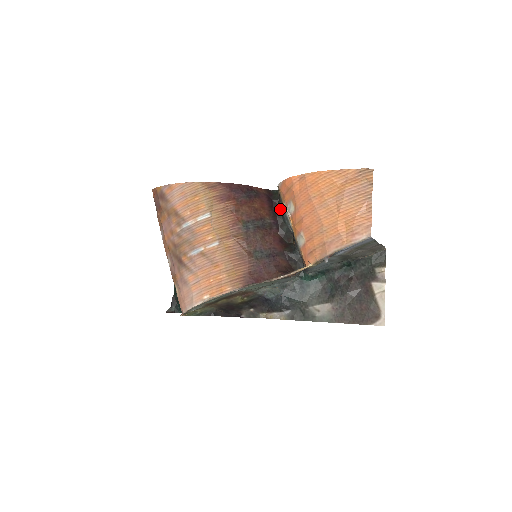
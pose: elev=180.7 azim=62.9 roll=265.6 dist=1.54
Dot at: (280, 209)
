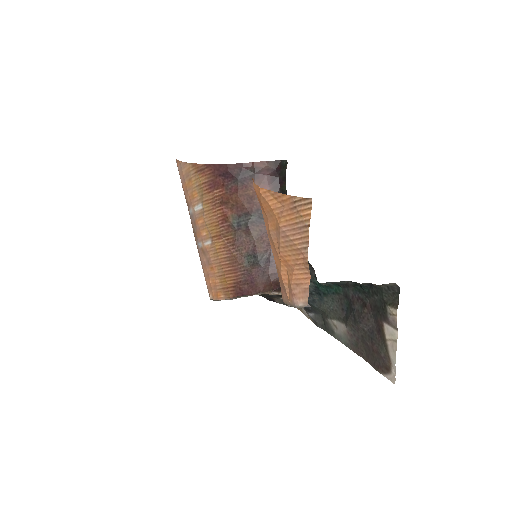
Dot at: (285, 192)
